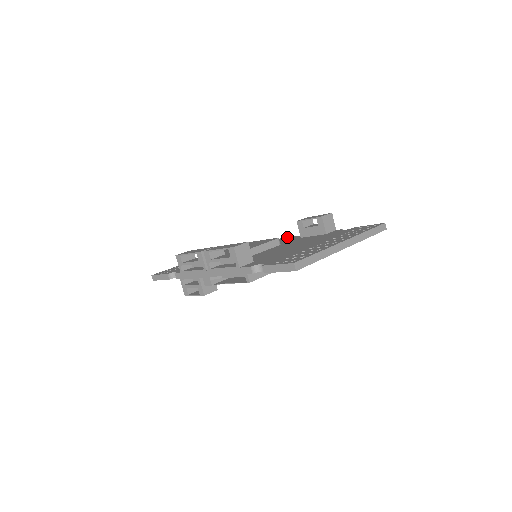
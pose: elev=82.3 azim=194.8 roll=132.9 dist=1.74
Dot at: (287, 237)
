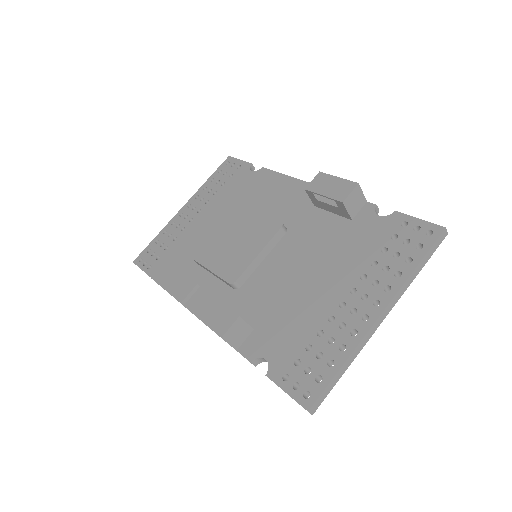
Dot at: (295, 179)
